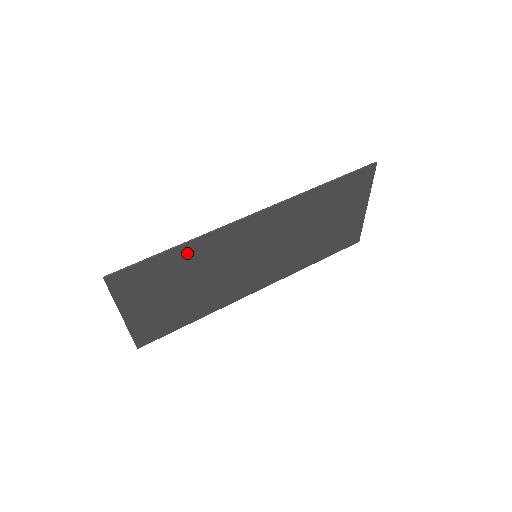
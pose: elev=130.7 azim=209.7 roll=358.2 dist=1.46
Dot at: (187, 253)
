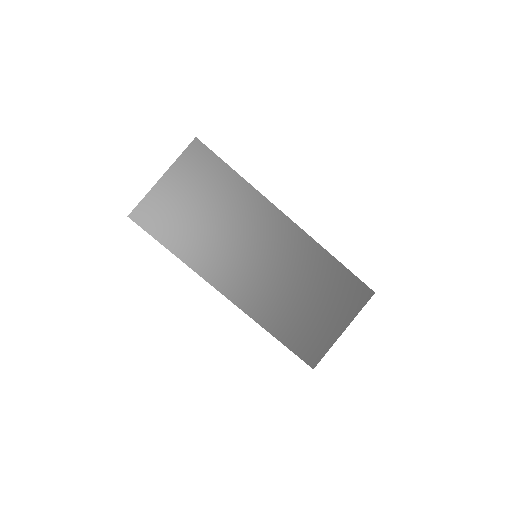
Dot at: (237, 187)
